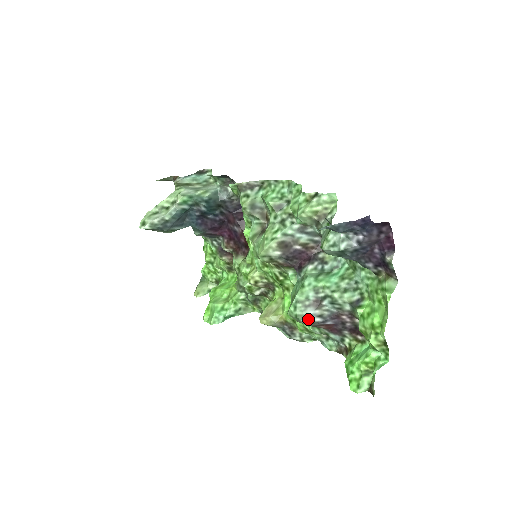
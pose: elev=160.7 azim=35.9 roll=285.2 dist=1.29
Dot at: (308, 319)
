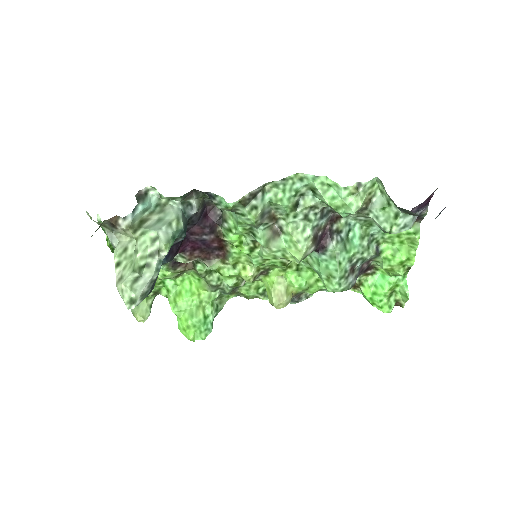
Dot at: (351, 286)
